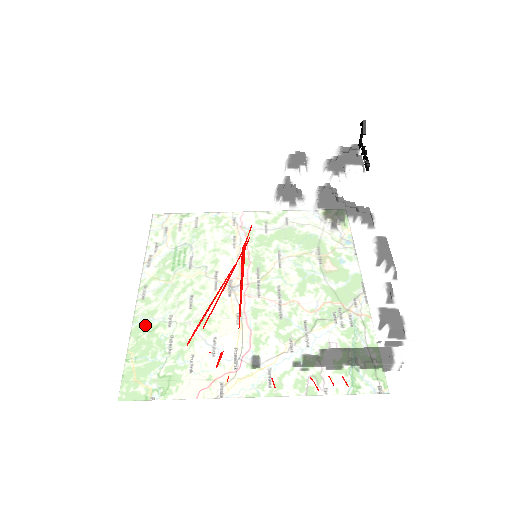
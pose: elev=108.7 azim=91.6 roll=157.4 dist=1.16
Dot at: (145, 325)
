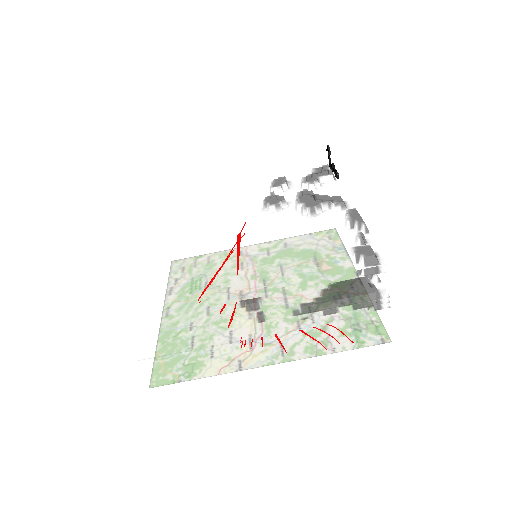
Dot at: (163, 295)
